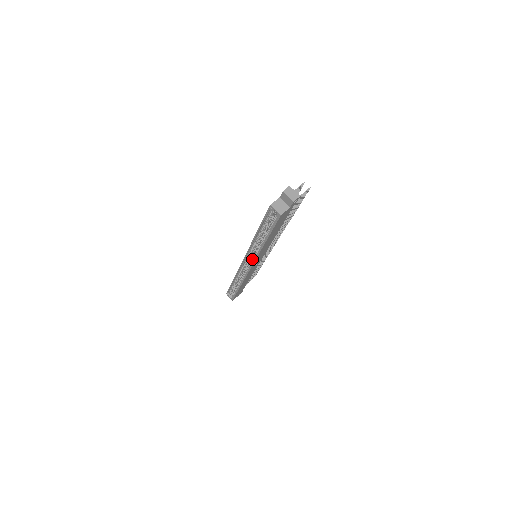
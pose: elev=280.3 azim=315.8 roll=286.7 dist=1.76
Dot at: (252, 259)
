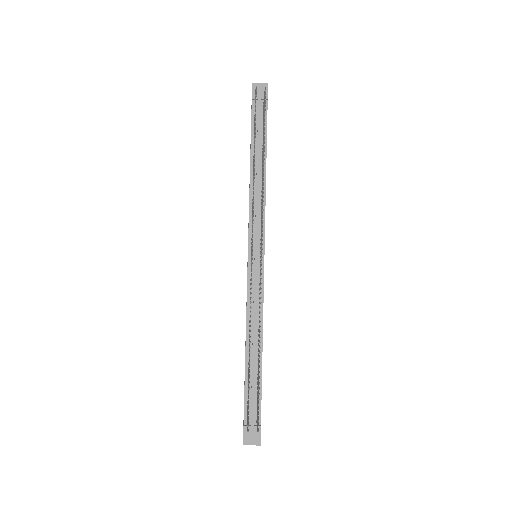
Dot at: occluded
